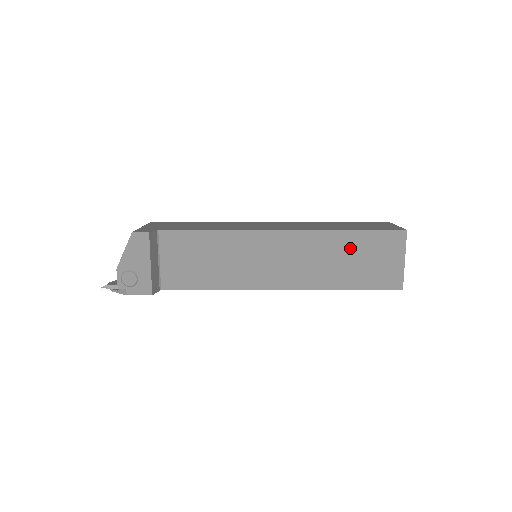
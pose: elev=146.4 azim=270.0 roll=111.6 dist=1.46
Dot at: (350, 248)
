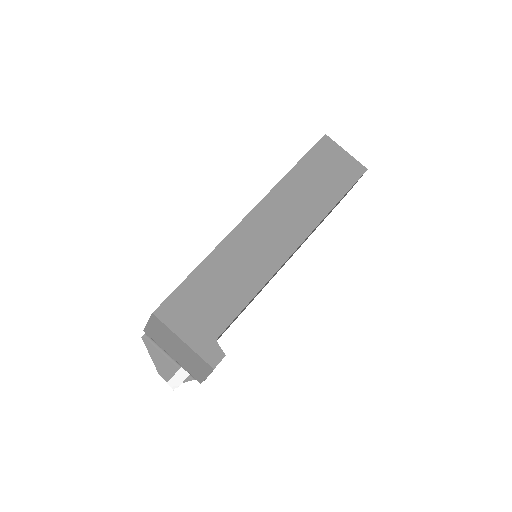
Dot at: (332, 209)
